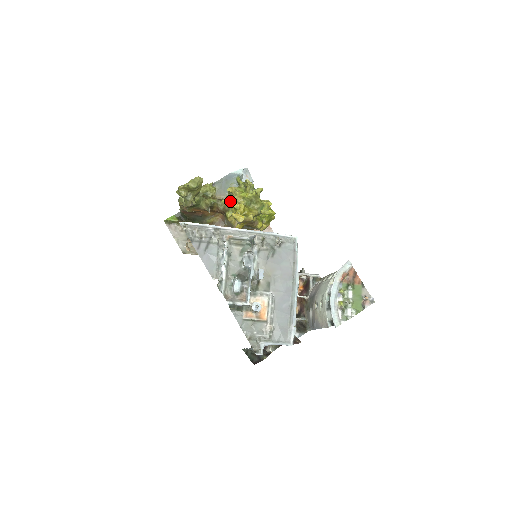
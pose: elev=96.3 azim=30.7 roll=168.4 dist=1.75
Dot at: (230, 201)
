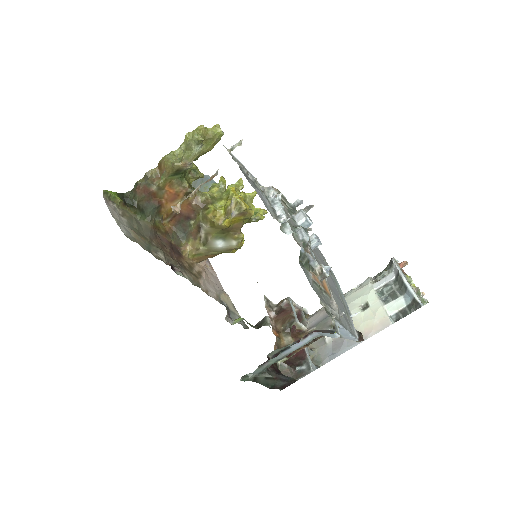
Dot at: (215, 195)
